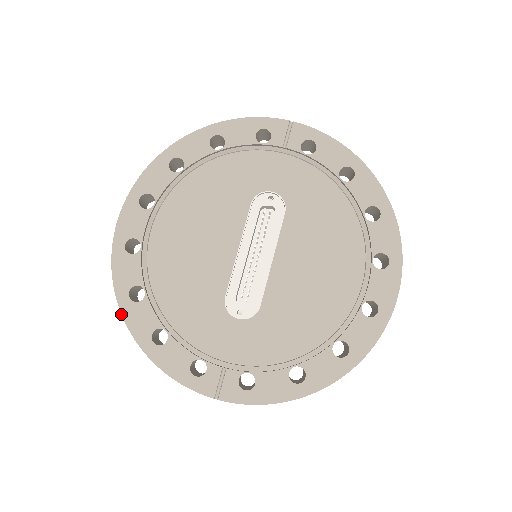
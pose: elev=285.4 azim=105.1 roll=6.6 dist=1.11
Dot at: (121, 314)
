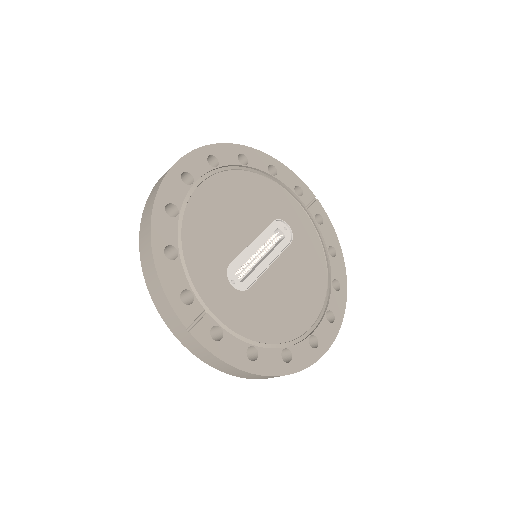
Dot at: (152, 213)
